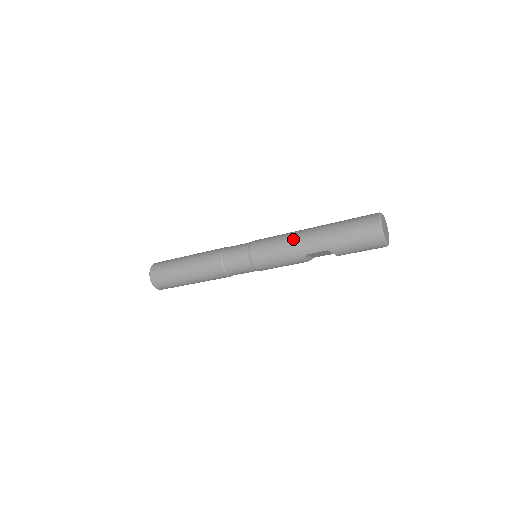
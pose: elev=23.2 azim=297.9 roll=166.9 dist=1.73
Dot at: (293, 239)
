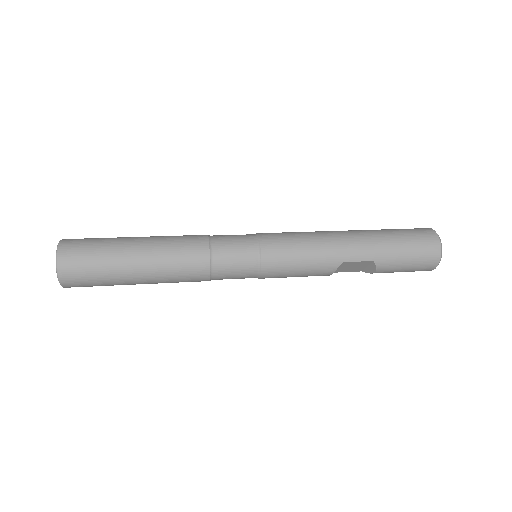
Dot at: (328, 238)
